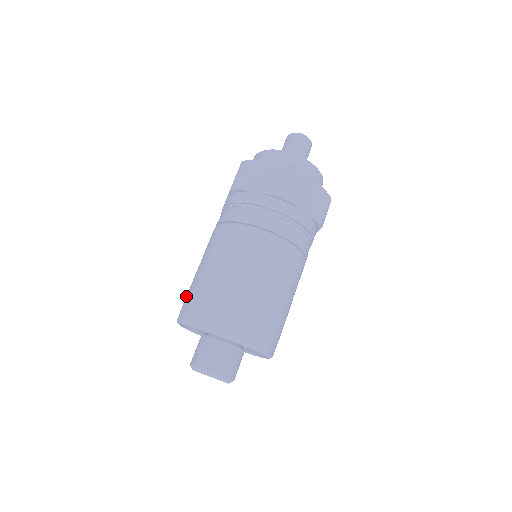
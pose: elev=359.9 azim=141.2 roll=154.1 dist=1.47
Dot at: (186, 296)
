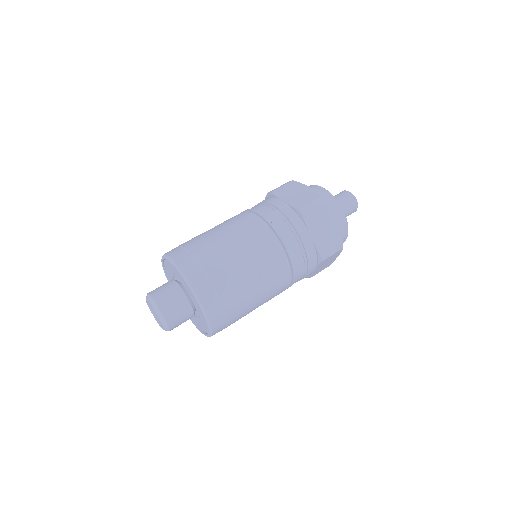
Dot at: occluded
